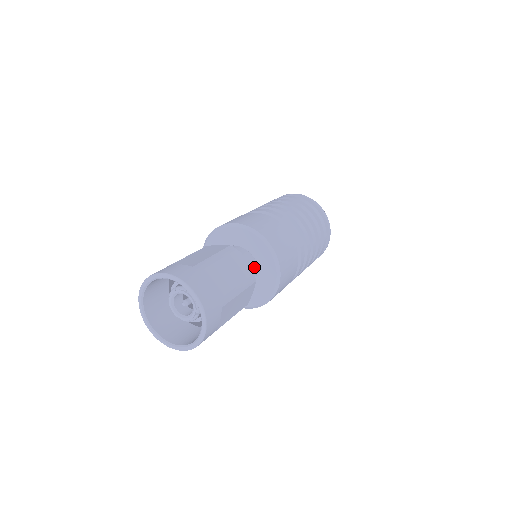
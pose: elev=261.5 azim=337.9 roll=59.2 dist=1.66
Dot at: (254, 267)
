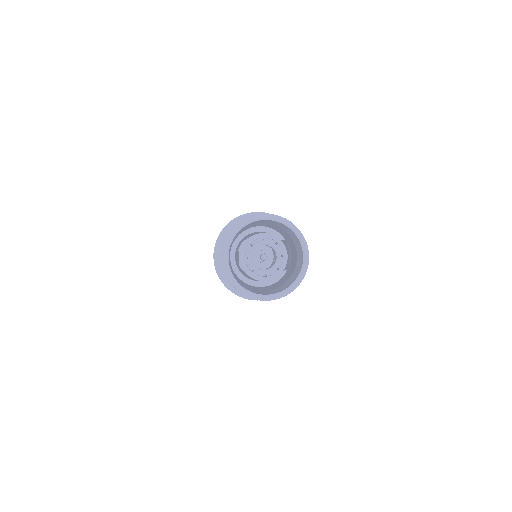
Dot at: occluded
